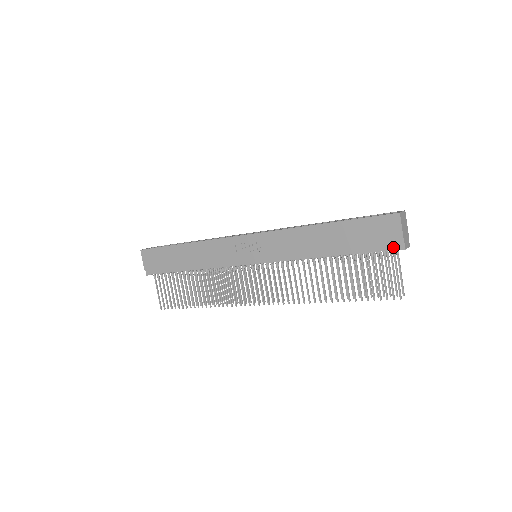
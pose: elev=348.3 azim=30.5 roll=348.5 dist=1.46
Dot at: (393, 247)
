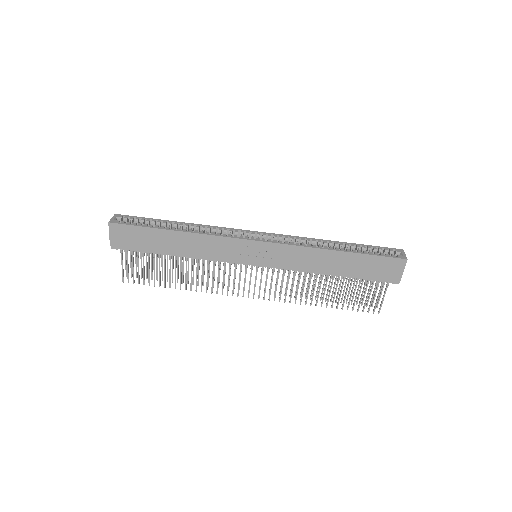
Dot at: (390, 281)
